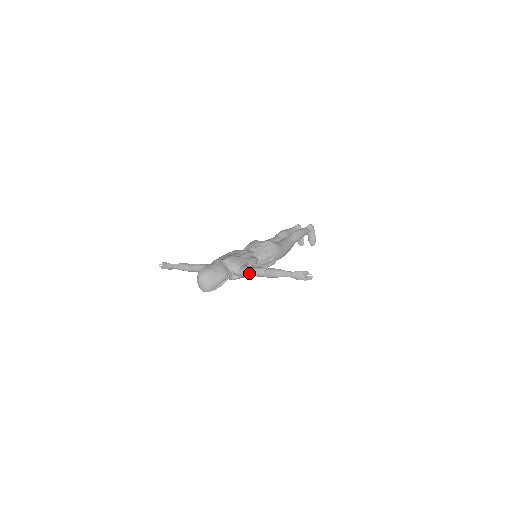
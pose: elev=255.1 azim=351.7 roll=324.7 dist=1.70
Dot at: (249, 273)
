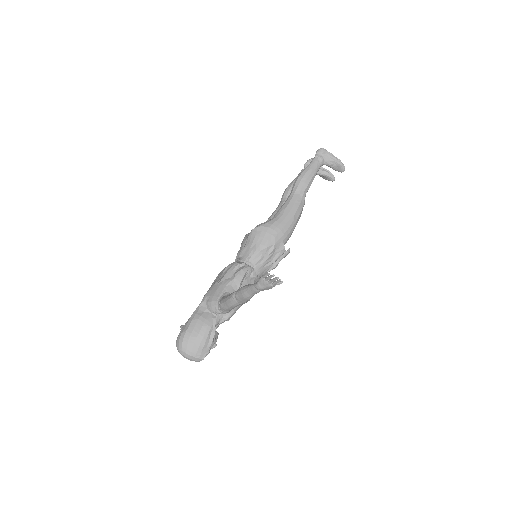
Dot at: (227, 308)
